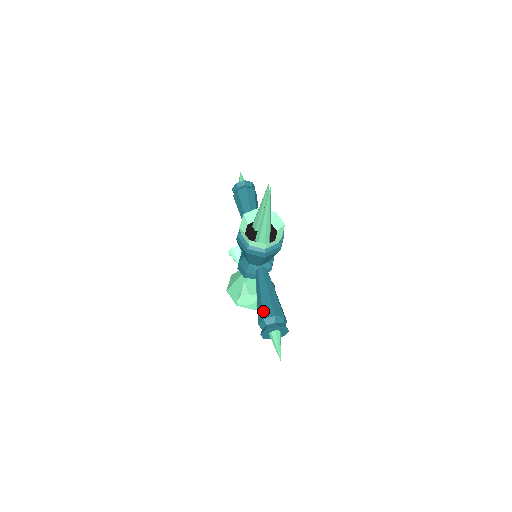
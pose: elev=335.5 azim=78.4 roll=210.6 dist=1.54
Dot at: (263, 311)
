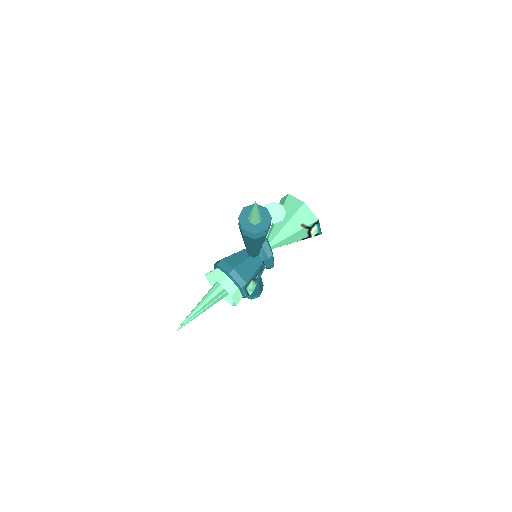
Dot at: occluded
